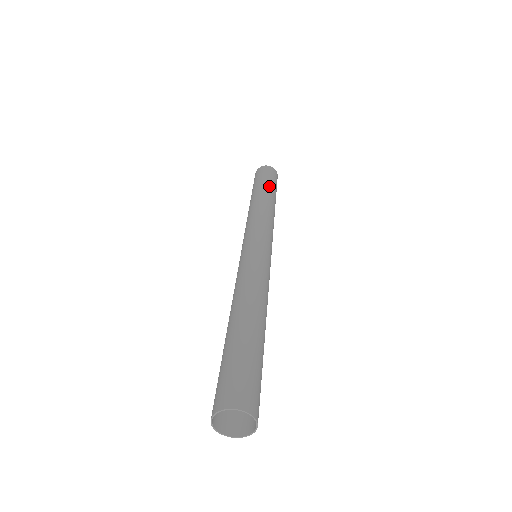
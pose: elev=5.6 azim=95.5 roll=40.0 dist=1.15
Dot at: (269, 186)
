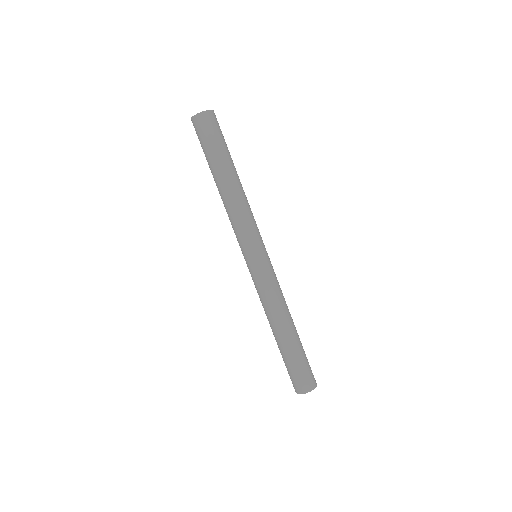
Dot at: (230, 155)
